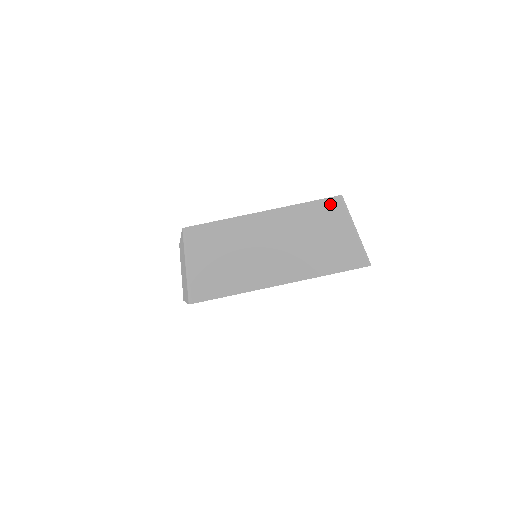
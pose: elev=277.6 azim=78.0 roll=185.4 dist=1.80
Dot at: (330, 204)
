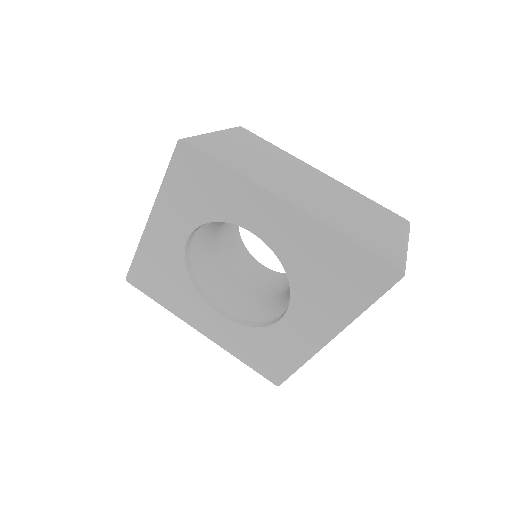
Dot at: (393, 216)
